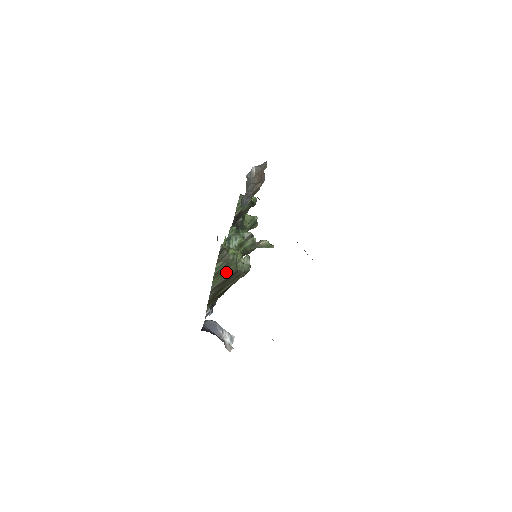
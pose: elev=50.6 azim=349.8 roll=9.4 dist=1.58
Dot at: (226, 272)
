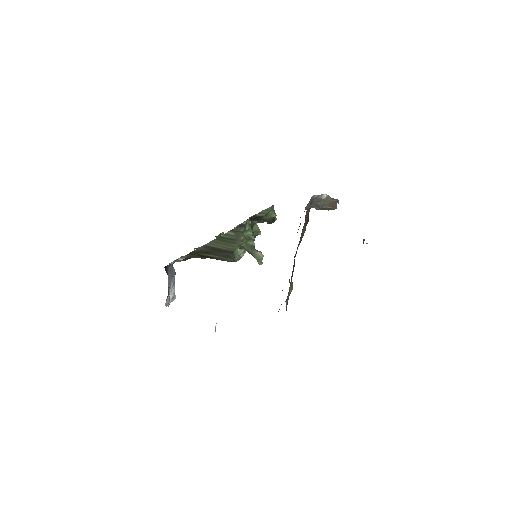
Dot at: (228, 244)
